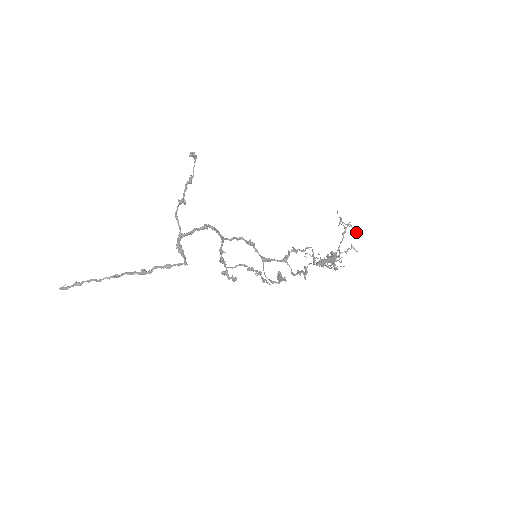
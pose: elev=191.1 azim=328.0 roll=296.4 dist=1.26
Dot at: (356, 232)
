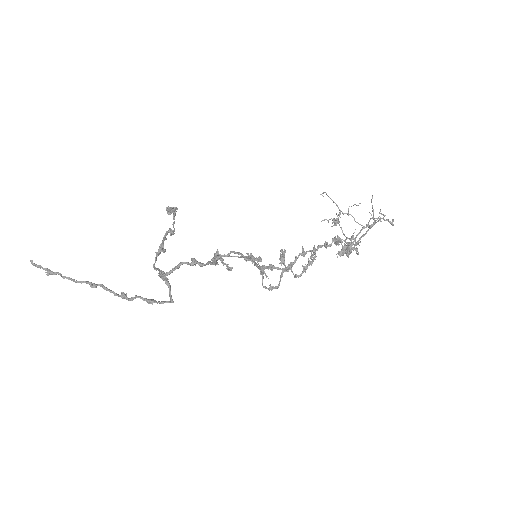
Dot at: (388, 219)
